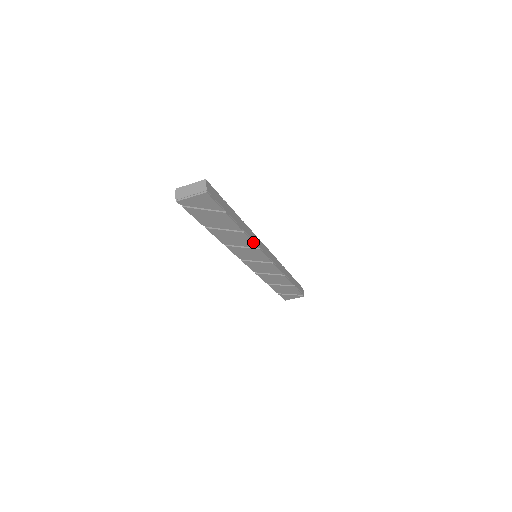
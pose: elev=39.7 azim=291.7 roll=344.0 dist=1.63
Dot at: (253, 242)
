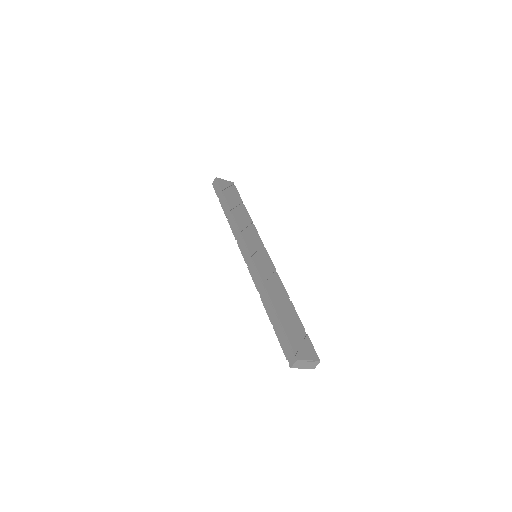
Dot at: occluded
